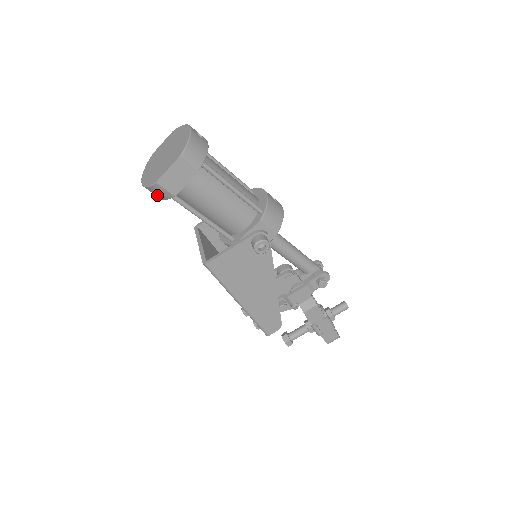
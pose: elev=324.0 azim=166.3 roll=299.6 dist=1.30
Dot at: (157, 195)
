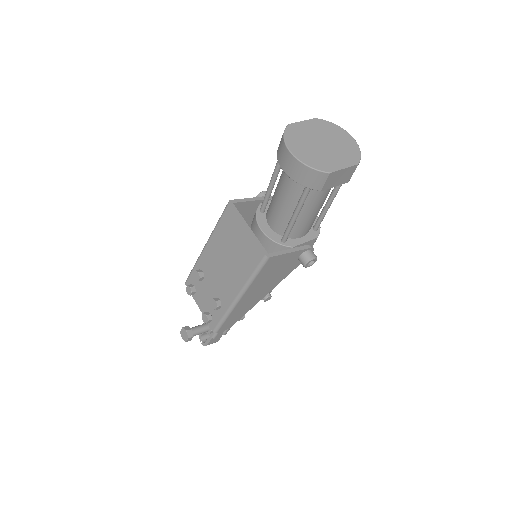
Dot at: (303, 178)
